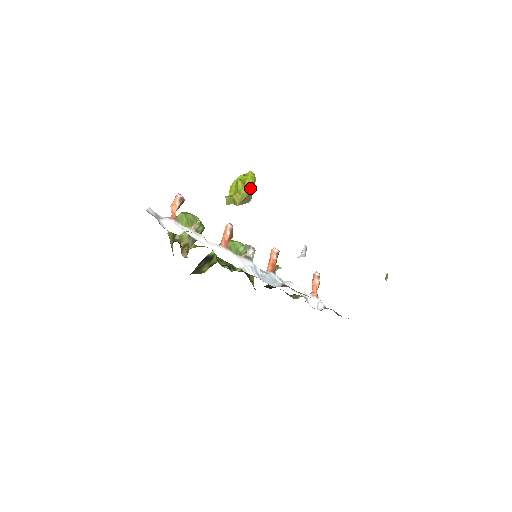
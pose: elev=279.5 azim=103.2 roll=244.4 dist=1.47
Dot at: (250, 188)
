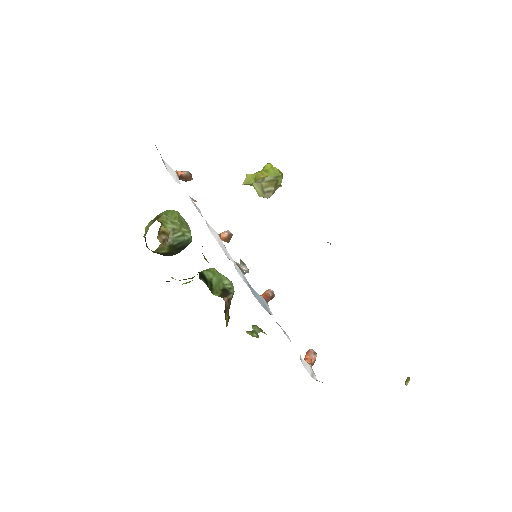
Dot at: (279, 171)
